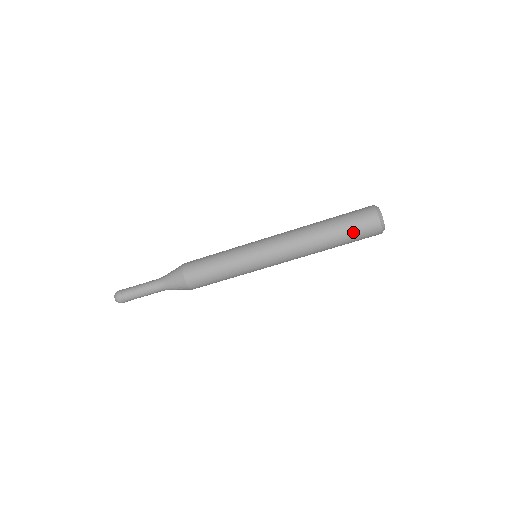
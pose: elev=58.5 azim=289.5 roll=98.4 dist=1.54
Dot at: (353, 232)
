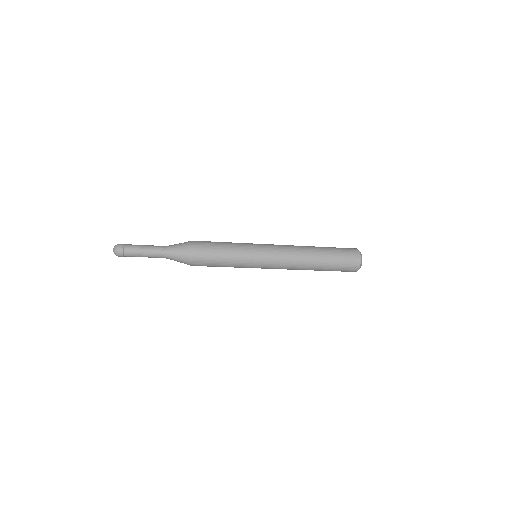
Dot at: (339, 266)
